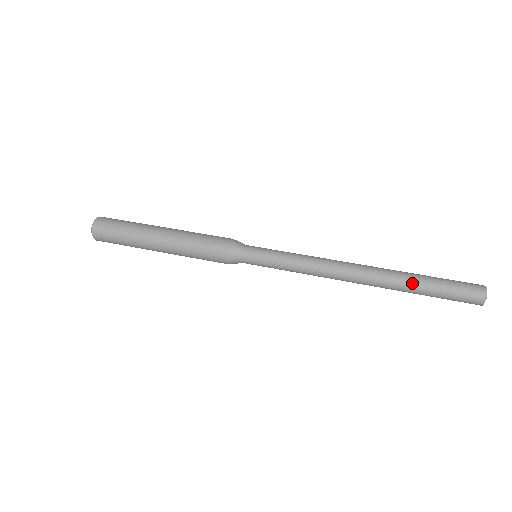
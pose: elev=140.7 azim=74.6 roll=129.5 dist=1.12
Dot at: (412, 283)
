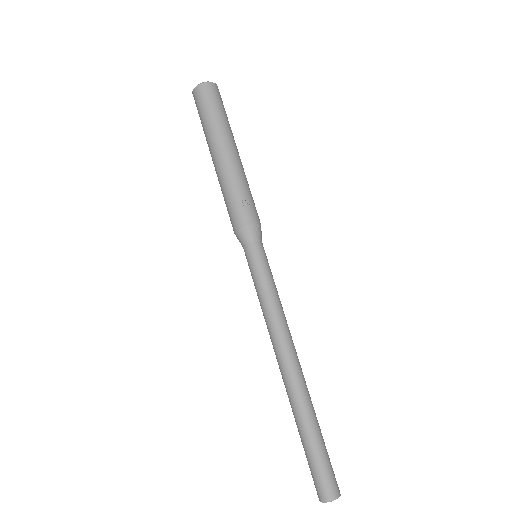
Dot at: (296, 423)
